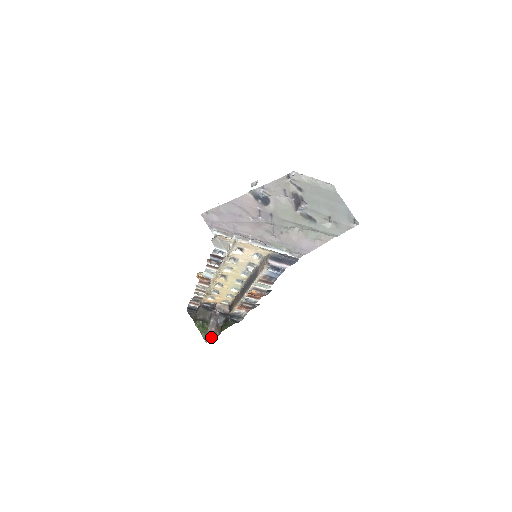
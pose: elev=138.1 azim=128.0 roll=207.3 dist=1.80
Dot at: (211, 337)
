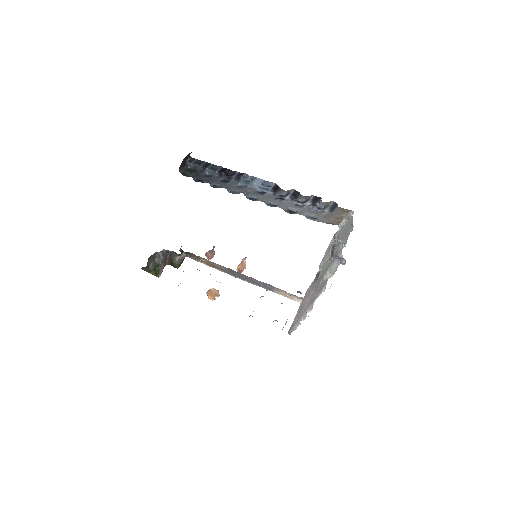
Dot at: (162, 271)
